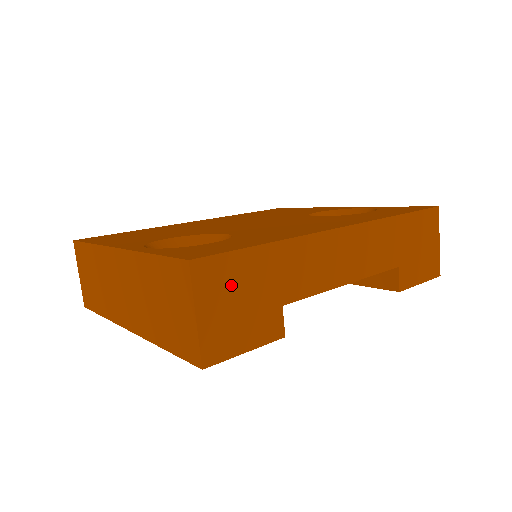
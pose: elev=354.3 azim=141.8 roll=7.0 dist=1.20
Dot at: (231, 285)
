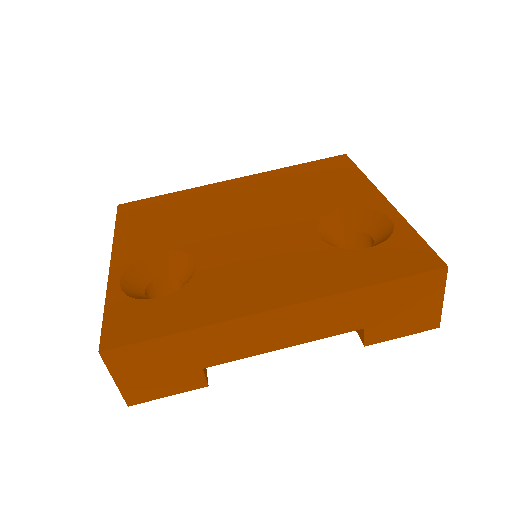
Dot at: (144, 362)
